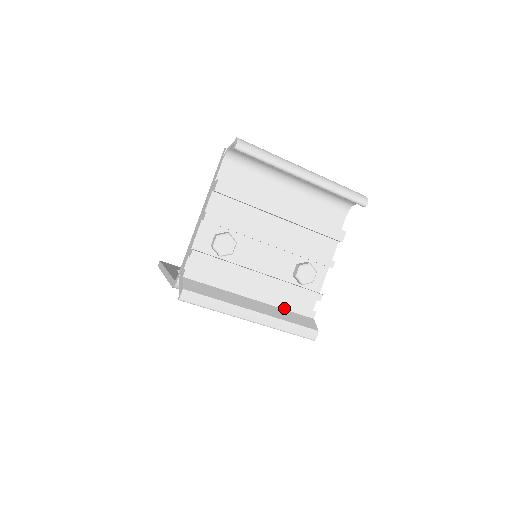
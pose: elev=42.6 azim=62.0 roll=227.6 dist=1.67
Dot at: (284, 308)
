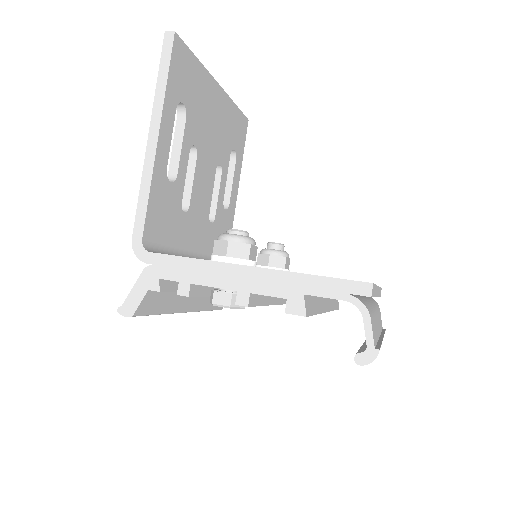
Dot at: occluded
